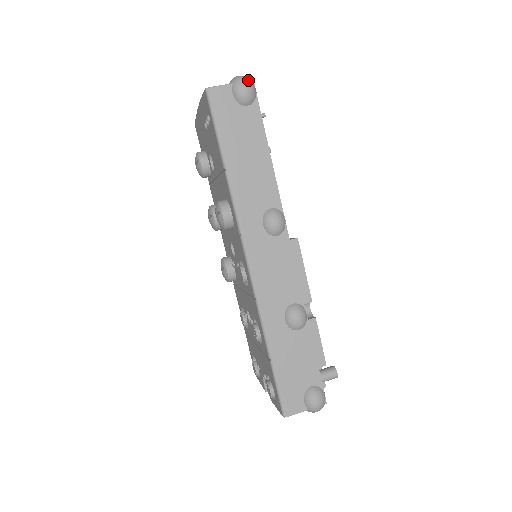
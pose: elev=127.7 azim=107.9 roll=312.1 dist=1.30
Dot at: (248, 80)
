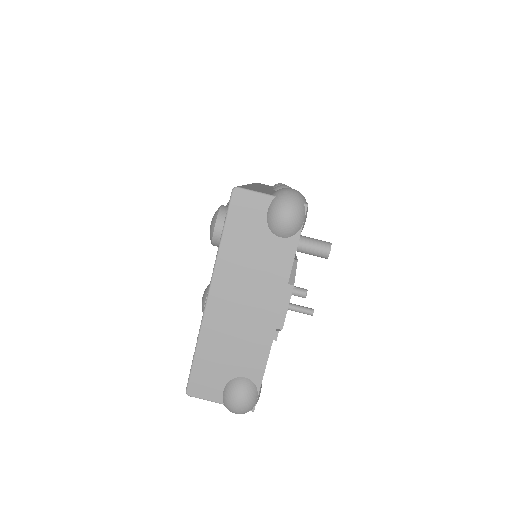
Dot at: occluded
